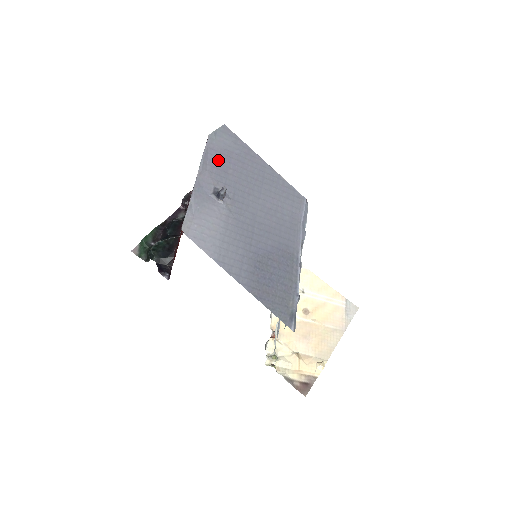
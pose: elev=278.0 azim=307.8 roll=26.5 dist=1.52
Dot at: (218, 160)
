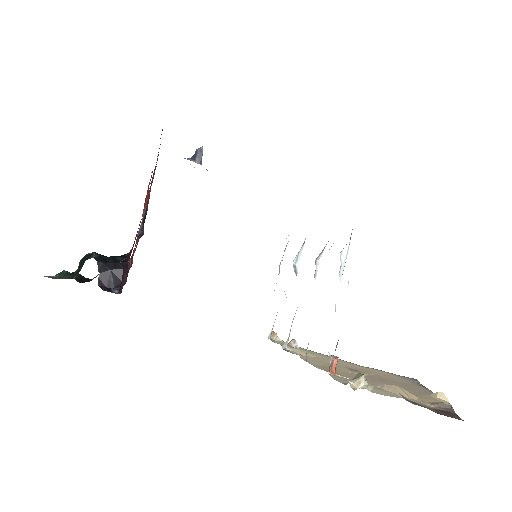
Dot at: occluded
